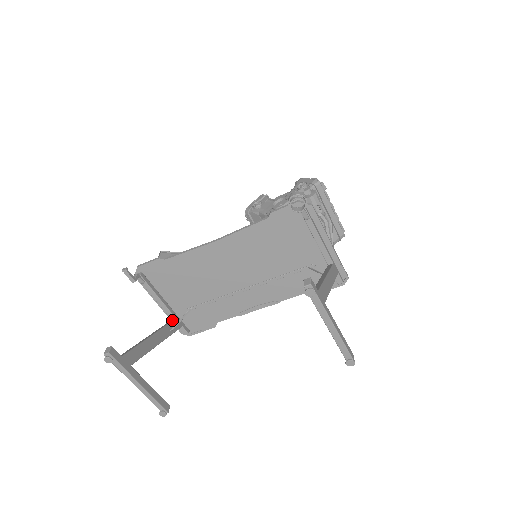
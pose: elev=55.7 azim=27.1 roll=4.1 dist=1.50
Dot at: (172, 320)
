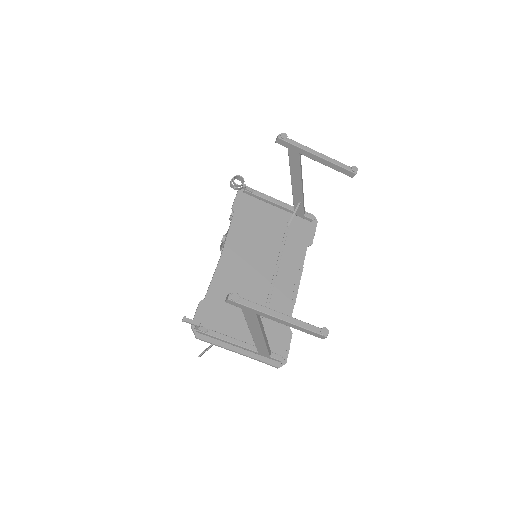
Dot at: occluded
